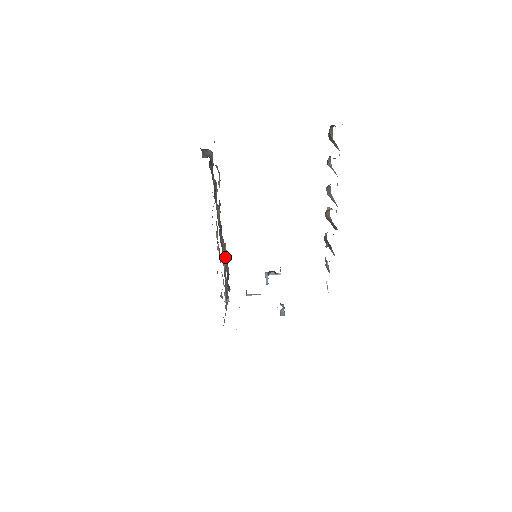
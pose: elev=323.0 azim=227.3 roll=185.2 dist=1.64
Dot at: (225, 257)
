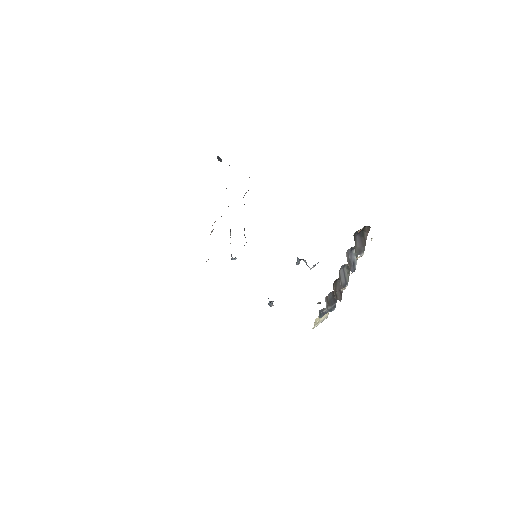
Dot at: (244, 229)
